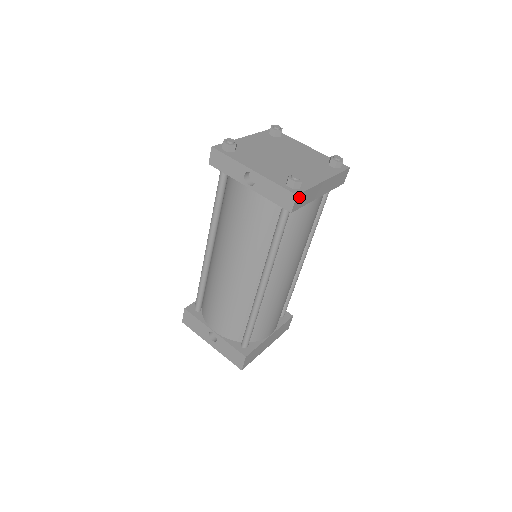
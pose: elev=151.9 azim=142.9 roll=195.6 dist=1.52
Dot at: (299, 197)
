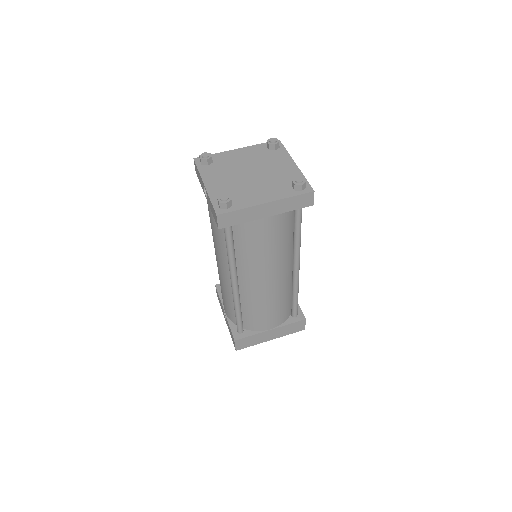
Dot at: (223, 217)
